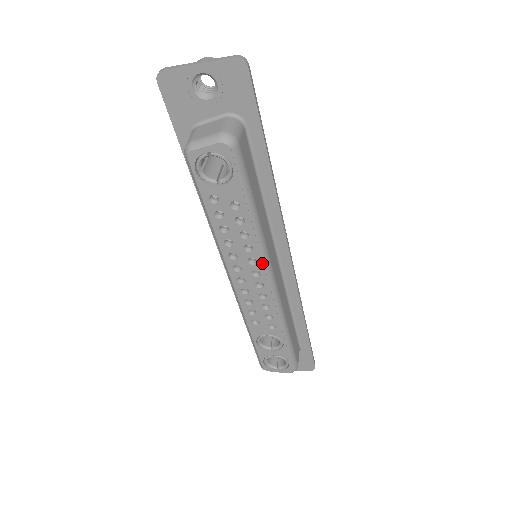
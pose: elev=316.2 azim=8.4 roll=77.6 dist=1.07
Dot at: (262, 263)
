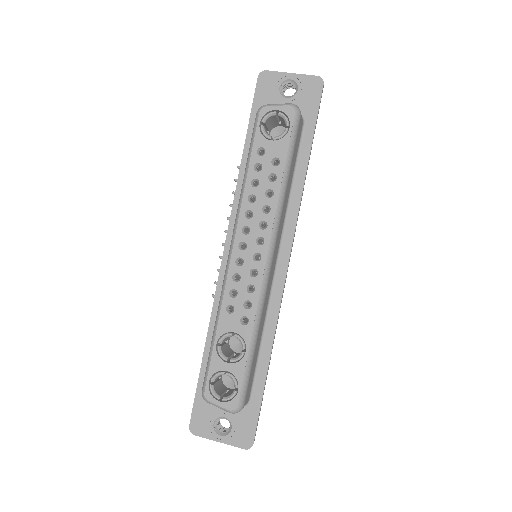
Dot at: (271, 230)
